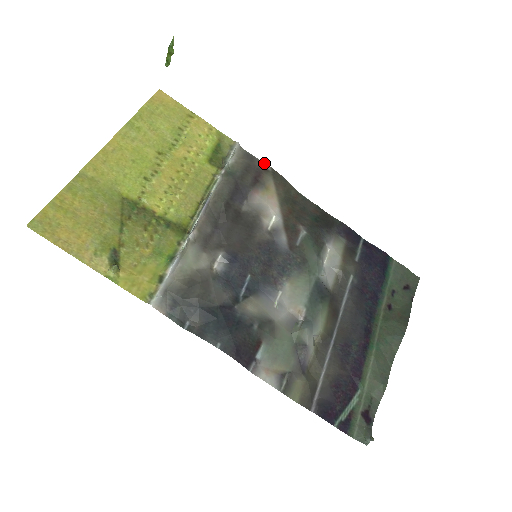
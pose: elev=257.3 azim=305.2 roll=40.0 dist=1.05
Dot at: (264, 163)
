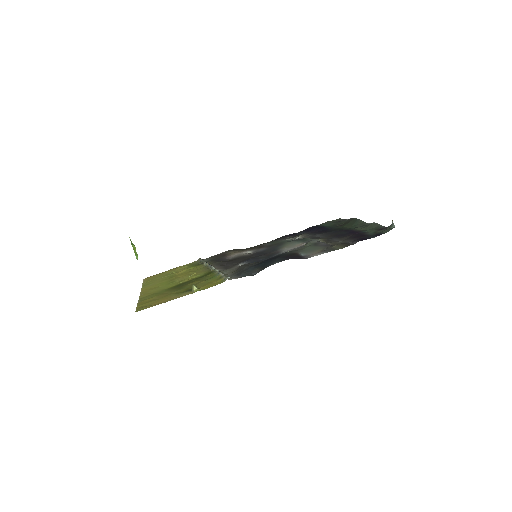
Dot at: (220, 253)
